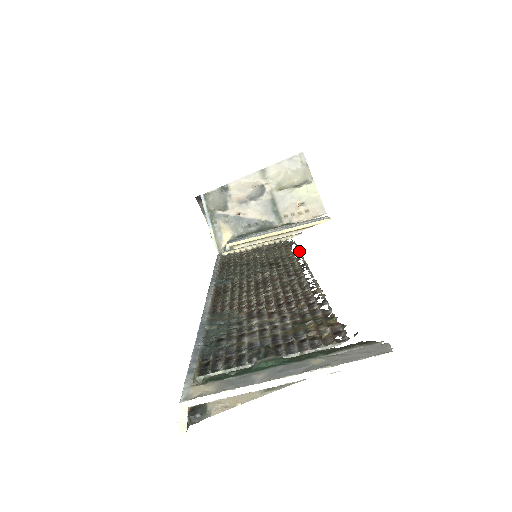
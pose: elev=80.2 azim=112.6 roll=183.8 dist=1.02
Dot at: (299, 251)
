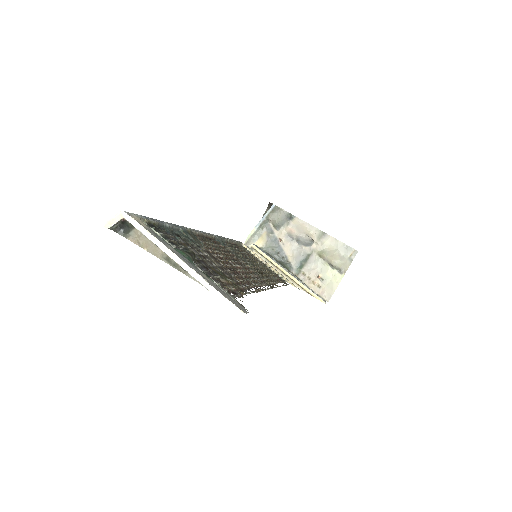
Dot at: occluded
